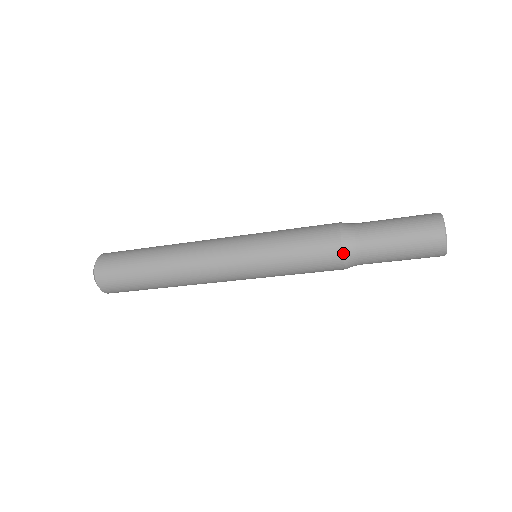
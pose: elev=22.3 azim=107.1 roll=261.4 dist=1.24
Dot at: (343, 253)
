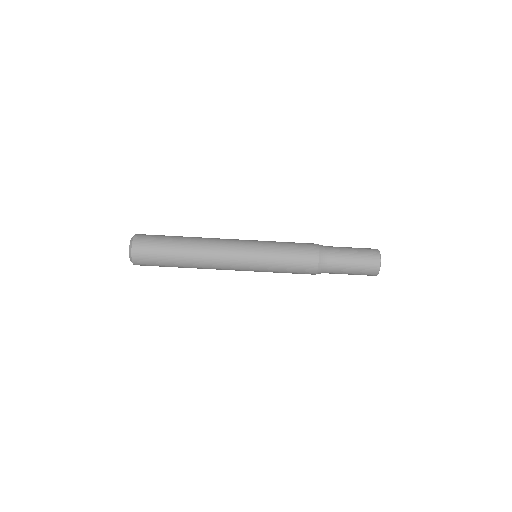
Dot at: (319, 255)
